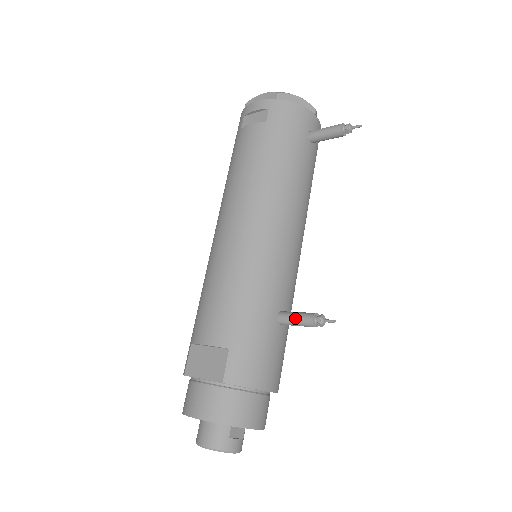
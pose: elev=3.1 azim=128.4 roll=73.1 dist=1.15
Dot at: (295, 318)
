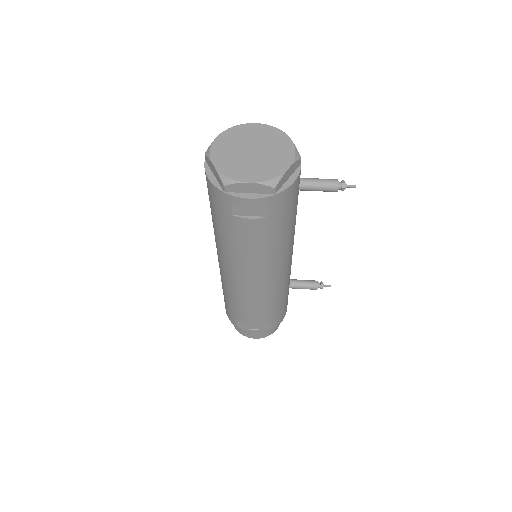
Dot at: occluded
